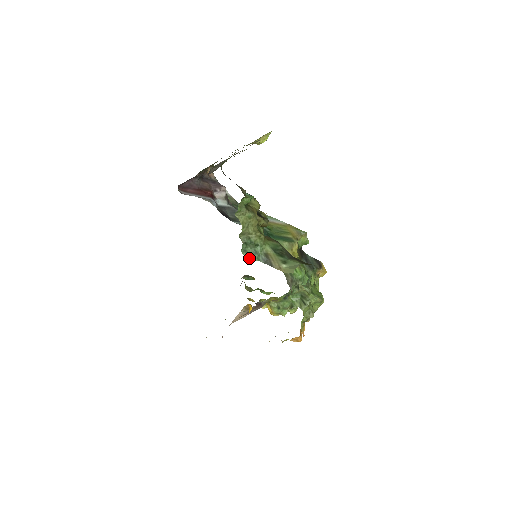
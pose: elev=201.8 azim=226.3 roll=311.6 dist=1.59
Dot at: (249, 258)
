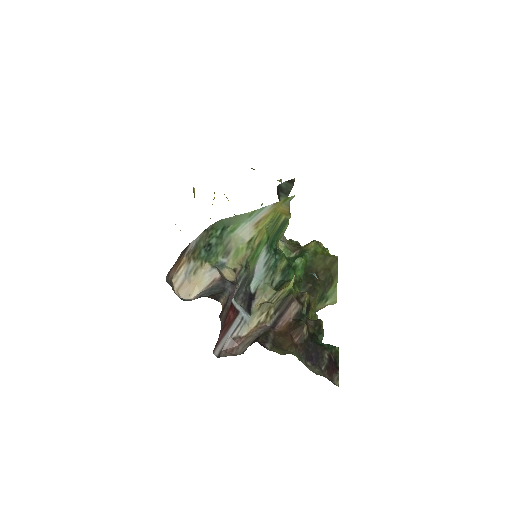
Dot at: occluded
